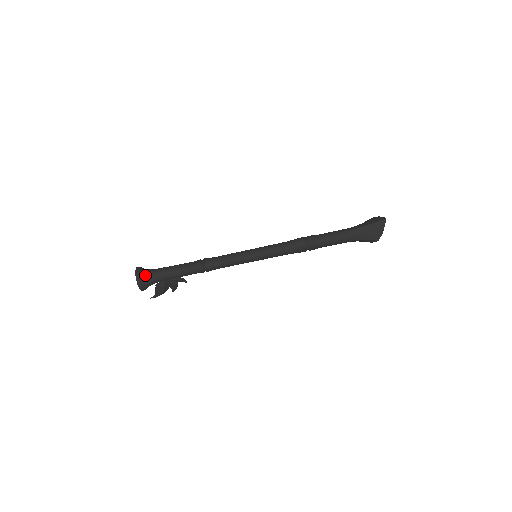
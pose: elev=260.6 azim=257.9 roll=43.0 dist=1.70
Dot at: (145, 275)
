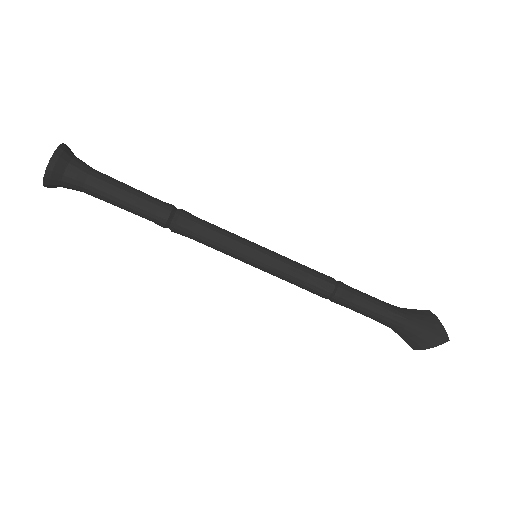
Dot at: (66, 173)
